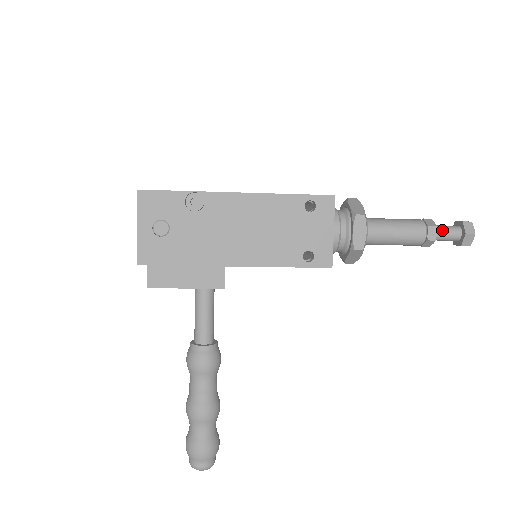
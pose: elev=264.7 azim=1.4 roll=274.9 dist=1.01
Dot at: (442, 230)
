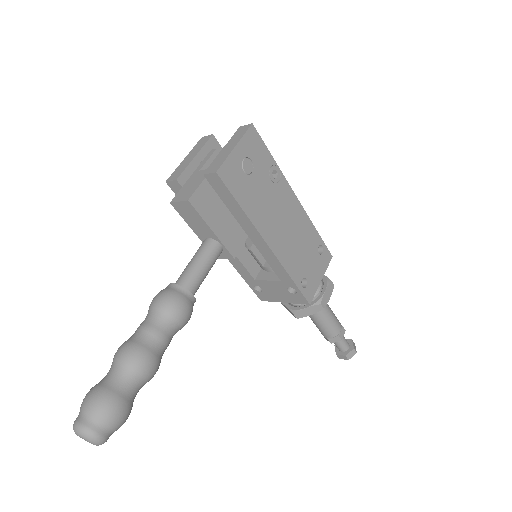
Dot at: (343, 336)
